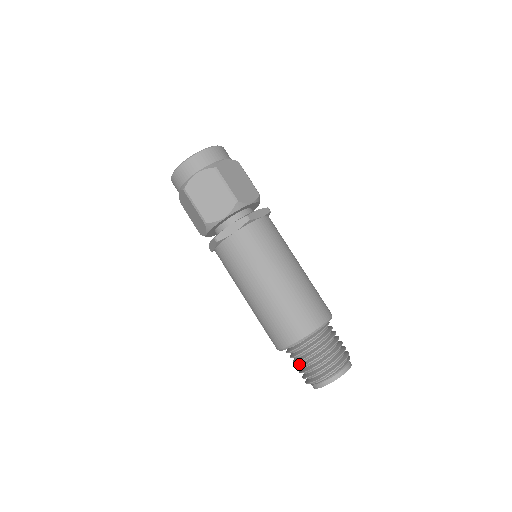
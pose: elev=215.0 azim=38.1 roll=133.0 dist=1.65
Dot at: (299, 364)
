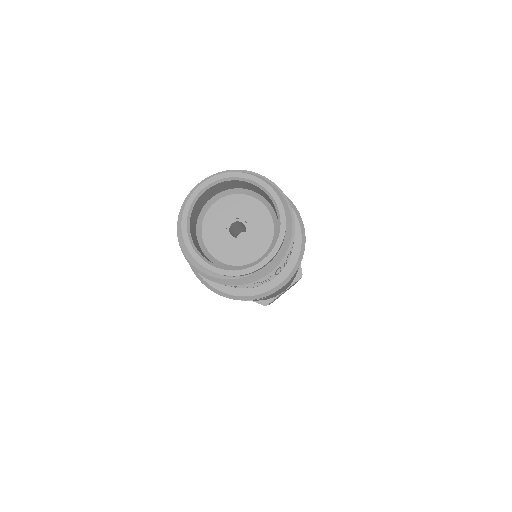
Dot at: occluded
